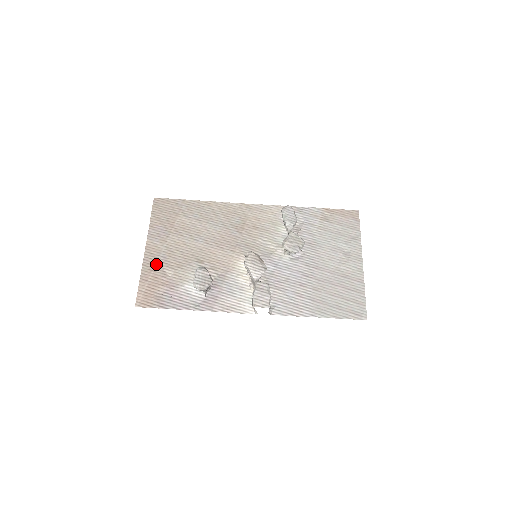
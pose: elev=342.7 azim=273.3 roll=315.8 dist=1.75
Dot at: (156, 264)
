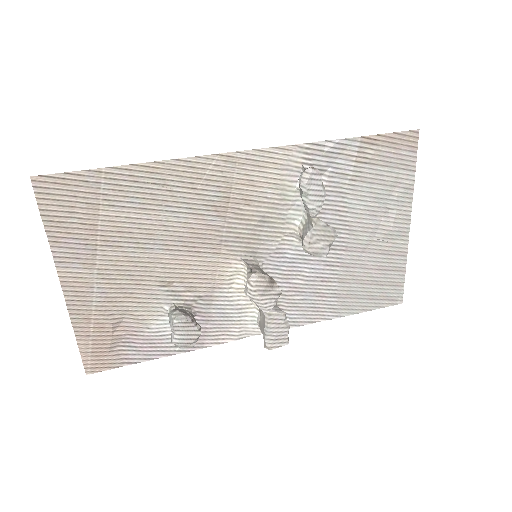
Dot at: (93, 308)
